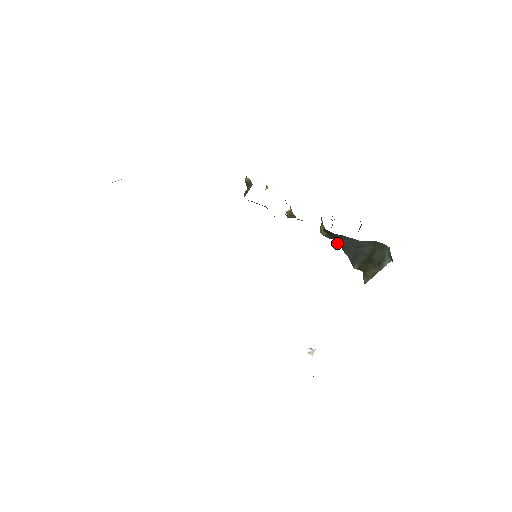
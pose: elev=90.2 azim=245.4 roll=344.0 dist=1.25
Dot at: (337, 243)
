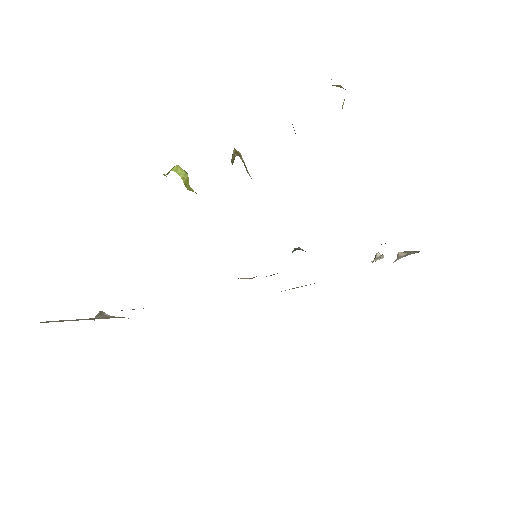
Dot at: occluded
